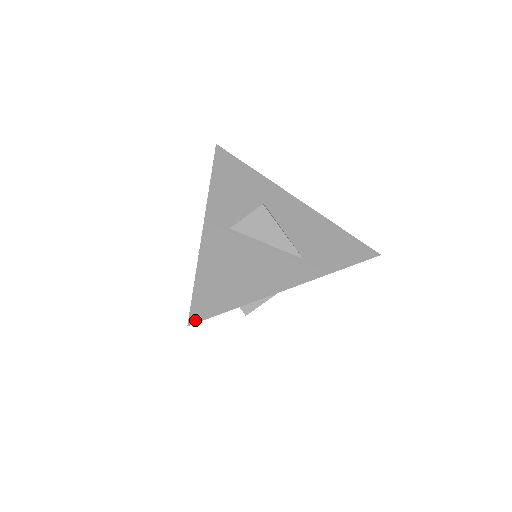
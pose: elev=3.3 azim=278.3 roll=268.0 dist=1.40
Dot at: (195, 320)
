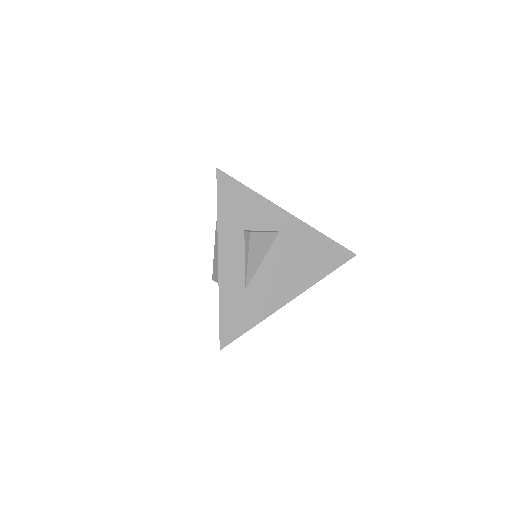
Dot at: (221, 172)
